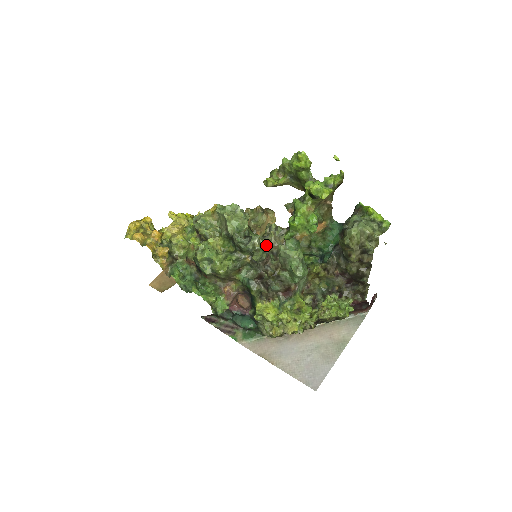
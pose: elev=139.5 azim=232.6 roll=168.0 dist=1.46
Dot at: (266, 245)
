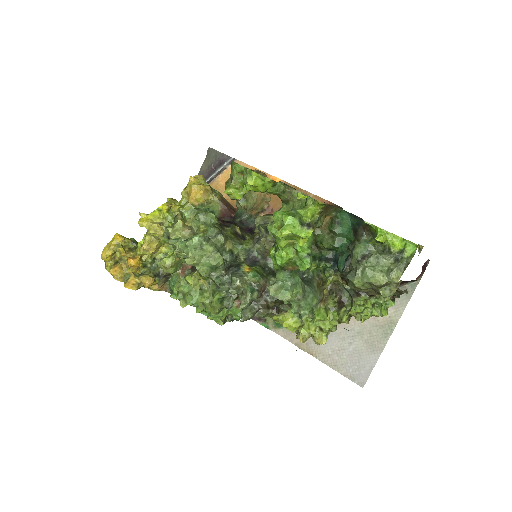
Dot at: (255, 274)
